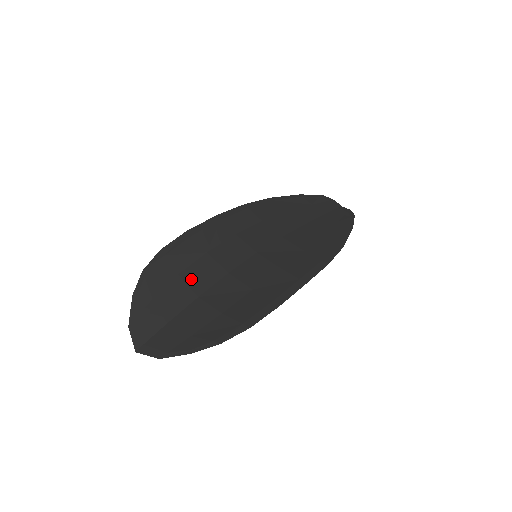
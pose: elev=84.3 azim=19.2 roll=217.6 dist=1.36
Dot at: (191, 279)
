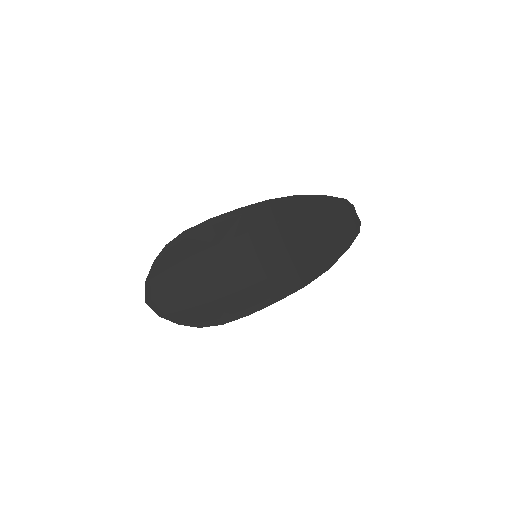
Dot at: (199, 263)
